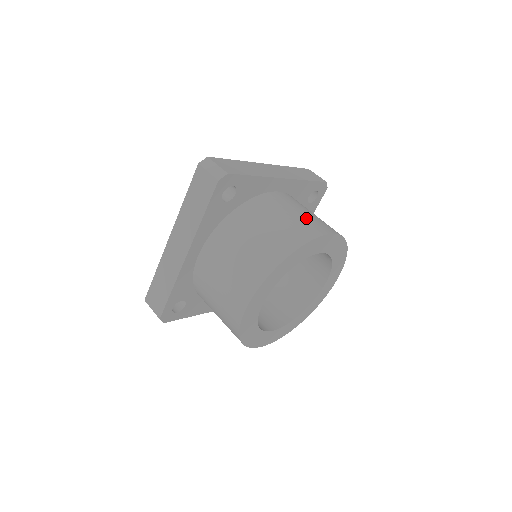
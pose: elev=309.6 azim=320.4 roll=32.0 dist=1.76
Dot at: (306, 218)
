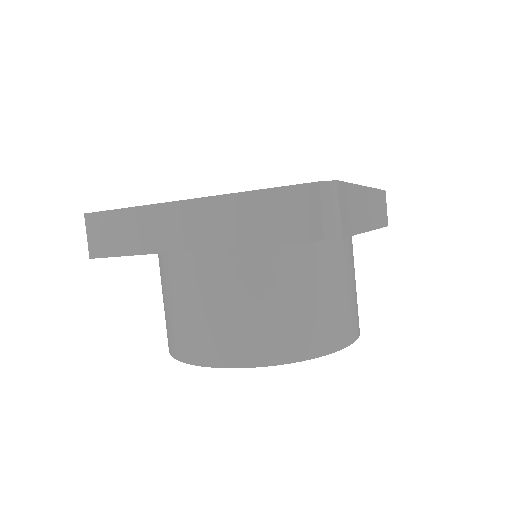
Dot at: (352, 303)
